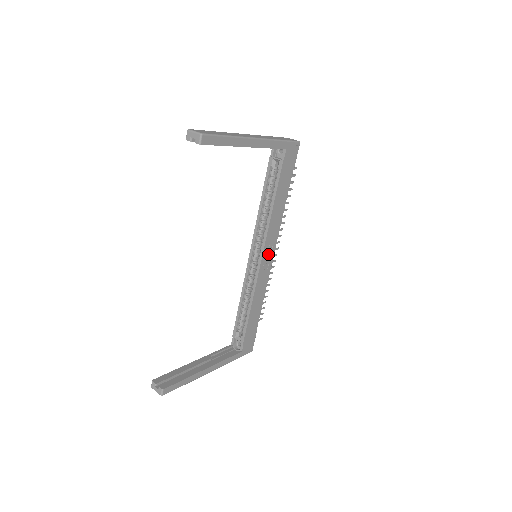
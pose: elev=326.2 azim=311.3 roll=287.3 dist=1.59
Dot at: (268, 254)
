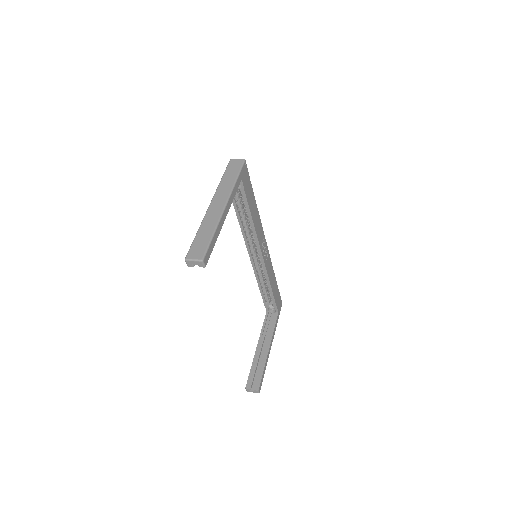
Dot at: (264, 248)
